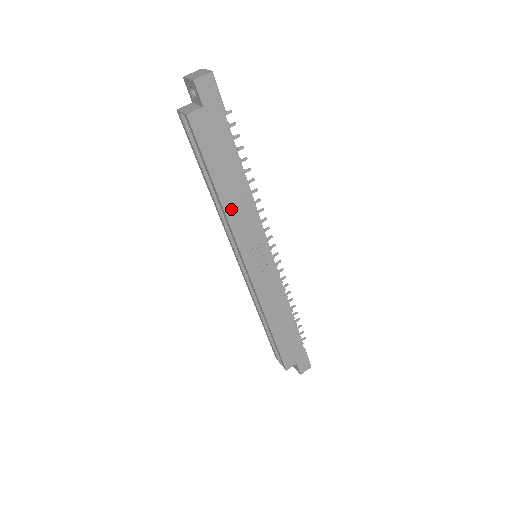
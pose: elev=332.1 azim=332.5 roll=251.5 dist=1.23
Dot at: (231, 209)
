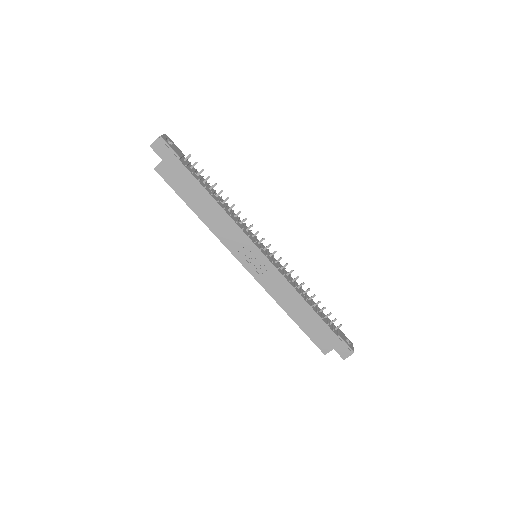
Dot at: (212, 224)
